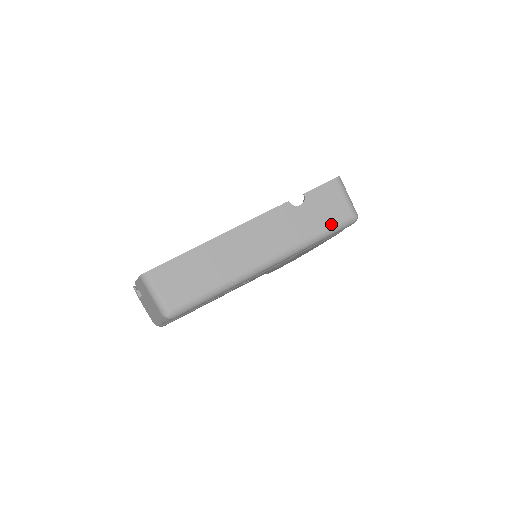
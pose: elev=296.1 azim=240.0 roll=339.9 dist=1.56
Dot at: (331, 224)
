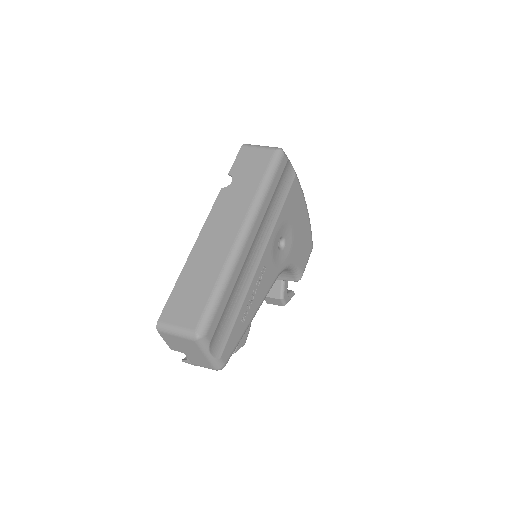
Dot at: (265, 169)
